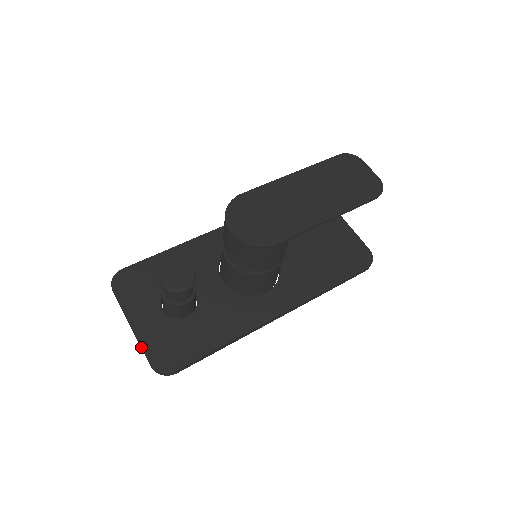
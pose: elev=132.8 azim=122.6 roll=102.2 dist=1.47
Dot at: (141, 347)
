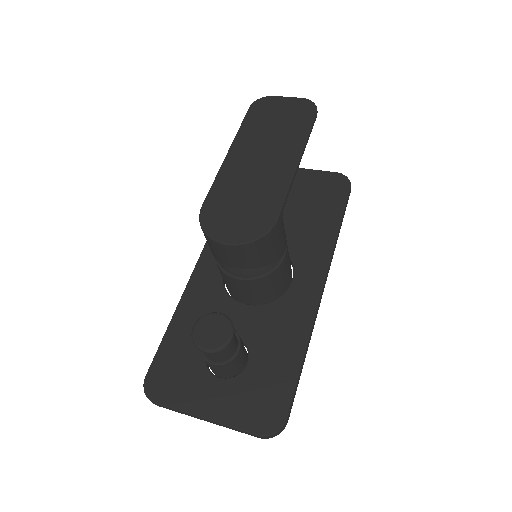
Dot at: (234, 429)
